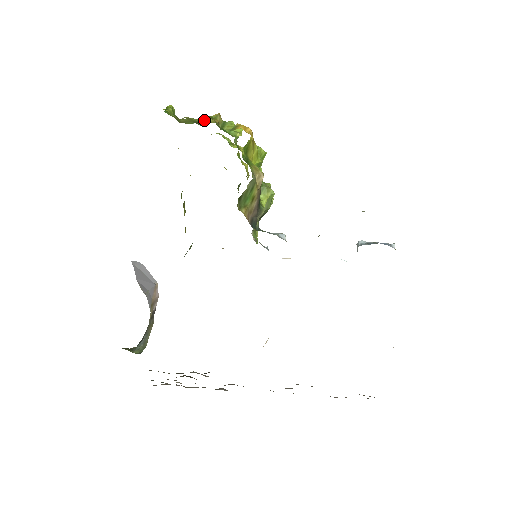
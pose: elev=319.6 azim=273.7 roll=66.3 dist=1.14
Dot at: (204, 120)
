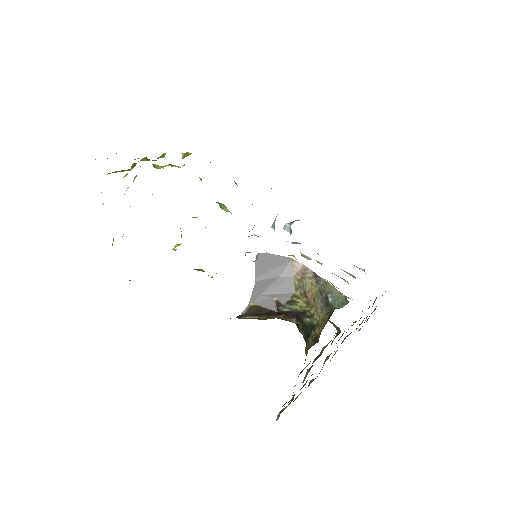
Dot at: (149, 159)
